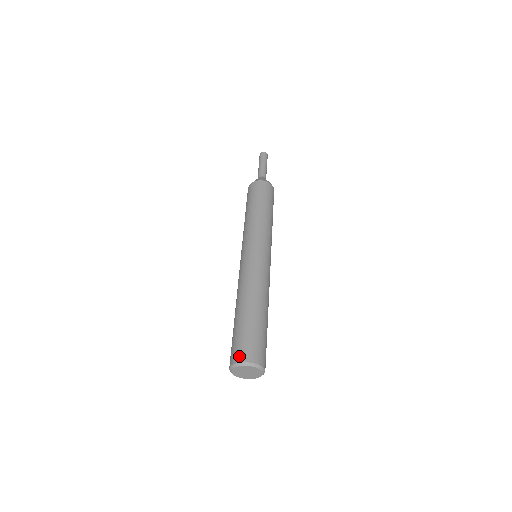
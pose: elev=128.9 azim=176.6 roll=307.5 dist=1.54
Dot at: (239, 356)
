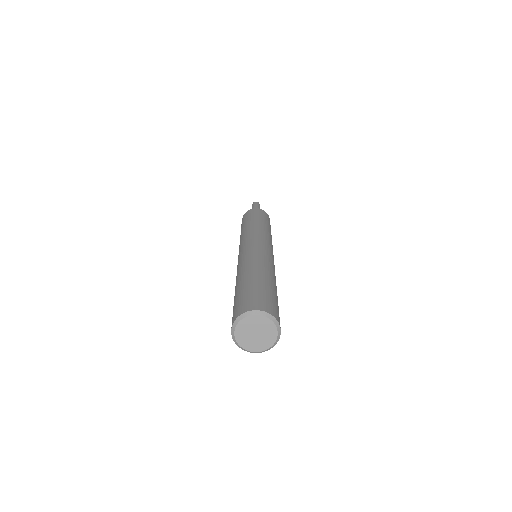
Dot at: (247, 306)
